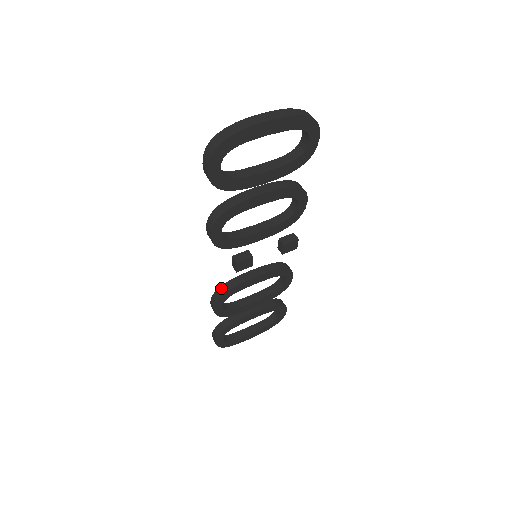
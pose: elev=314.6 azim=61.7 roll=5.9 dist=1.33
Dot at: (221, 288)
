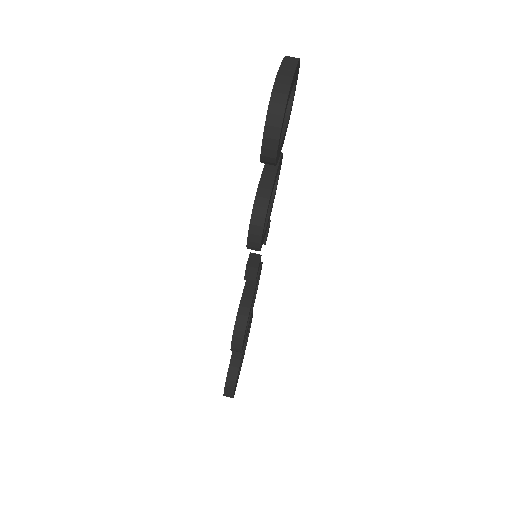
Dot at: (240, 315)
